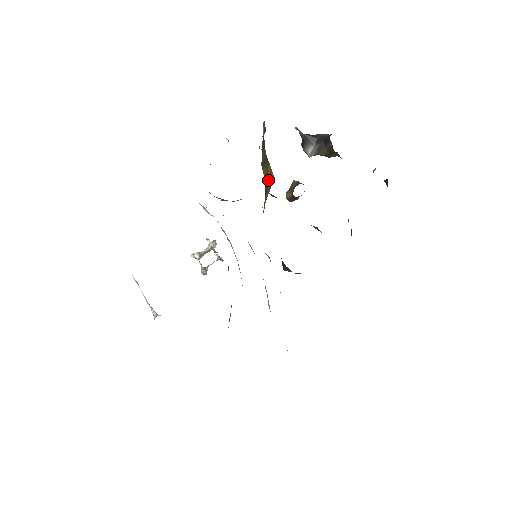
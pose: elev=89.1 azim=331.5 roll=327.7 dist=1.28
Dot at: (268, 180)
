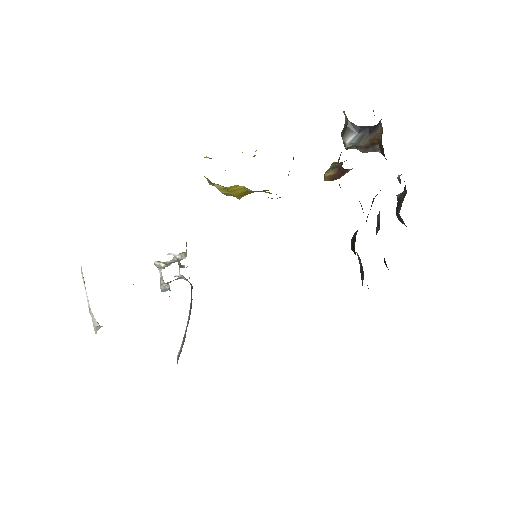
Dot at: occluded
